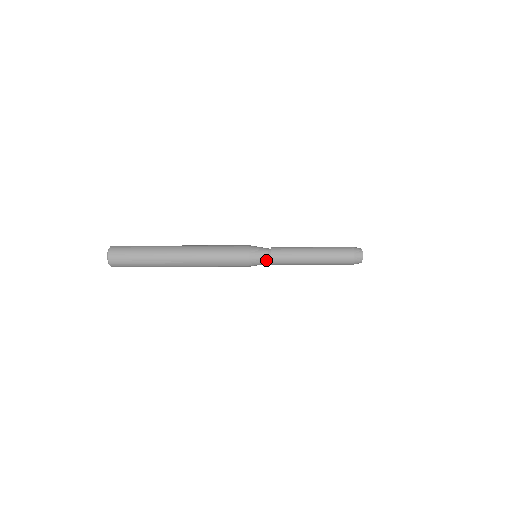
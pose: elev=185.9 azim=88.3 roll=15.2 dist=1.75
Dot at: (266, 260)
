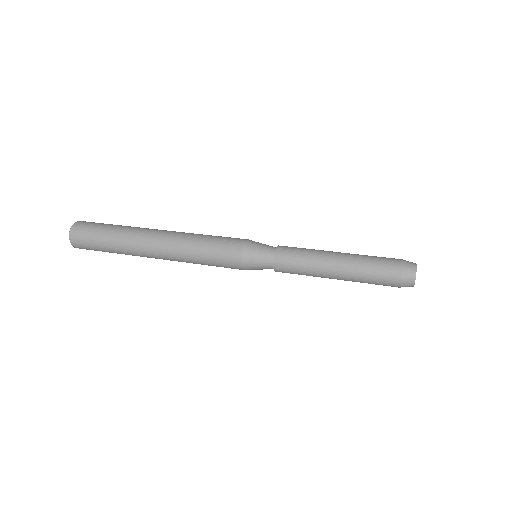
Dot at: (267, 262)
